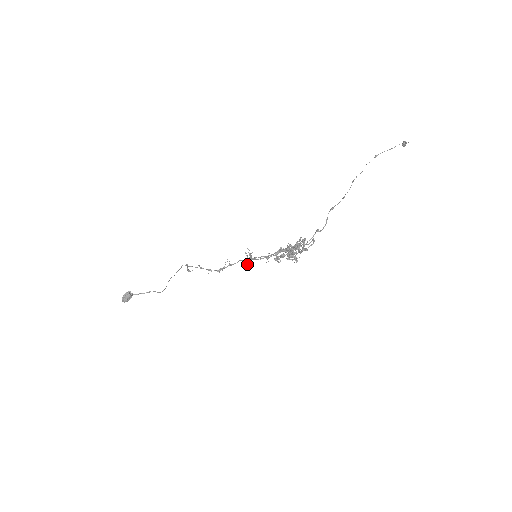
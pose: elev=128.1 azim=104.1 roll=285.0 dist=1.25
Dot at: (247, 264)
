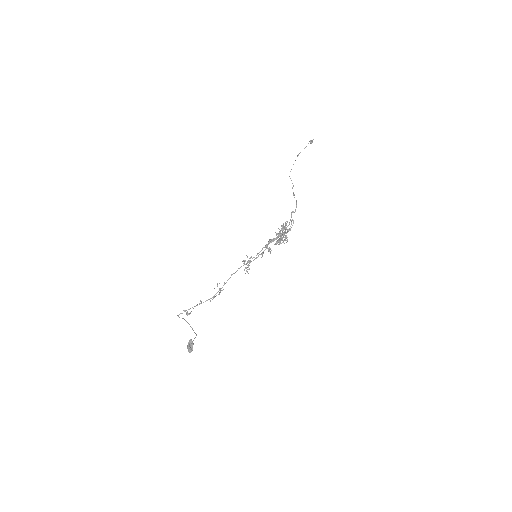
Dot at: occluded
